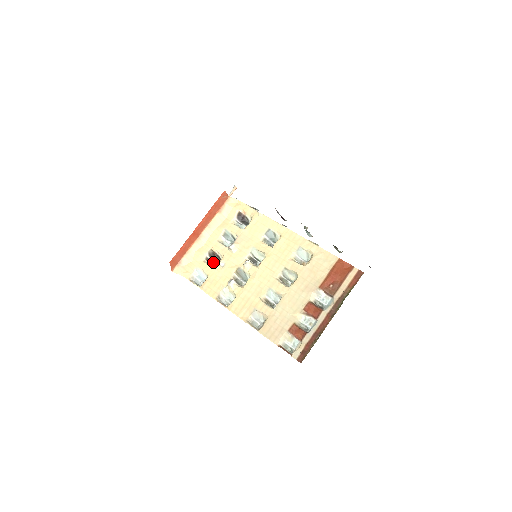
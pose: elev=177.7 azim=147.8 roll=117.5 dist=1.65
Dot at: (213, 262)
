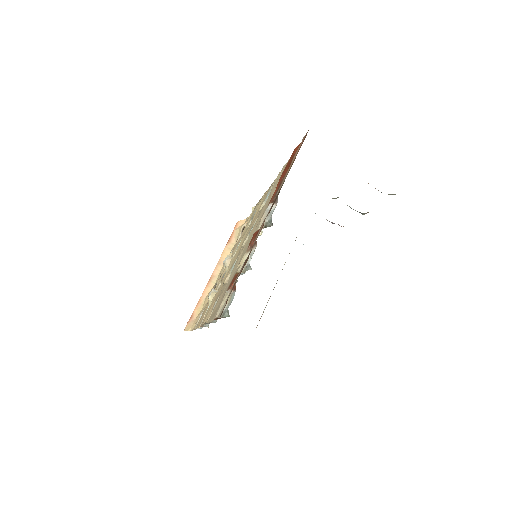
Dot at: occluded
